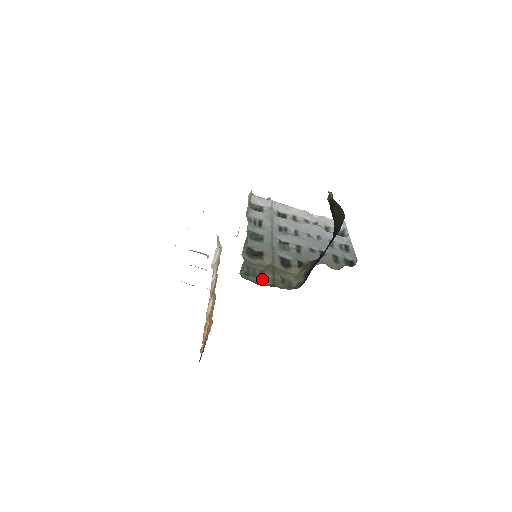
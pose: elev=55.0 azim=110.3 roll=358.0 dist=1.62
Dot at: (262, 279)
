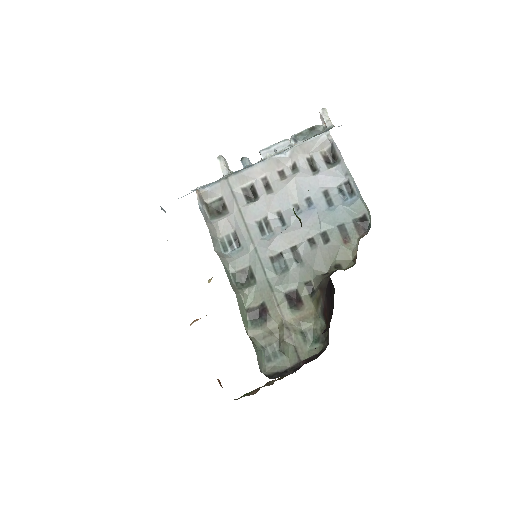
Dot at: (285, 356)
